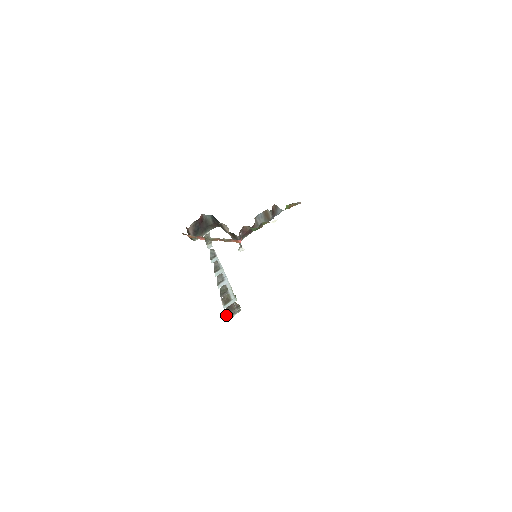
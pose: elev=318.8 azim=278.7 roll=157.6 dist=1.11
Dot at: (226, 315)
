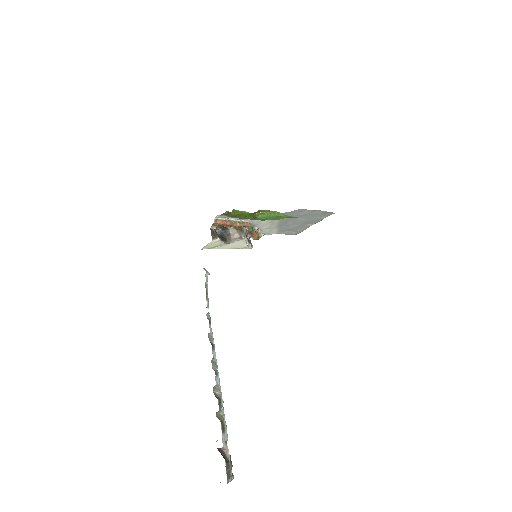
Dot at: (225, 462)
